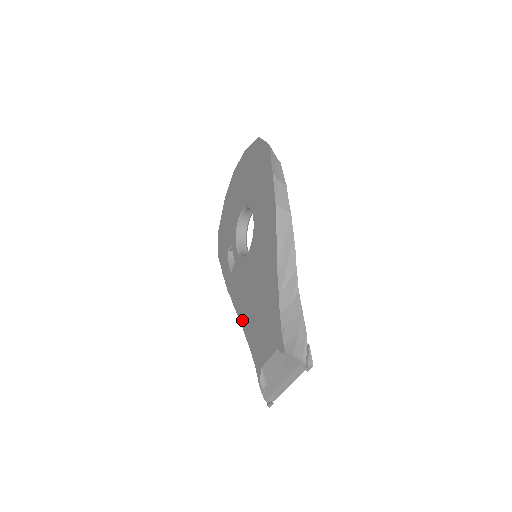
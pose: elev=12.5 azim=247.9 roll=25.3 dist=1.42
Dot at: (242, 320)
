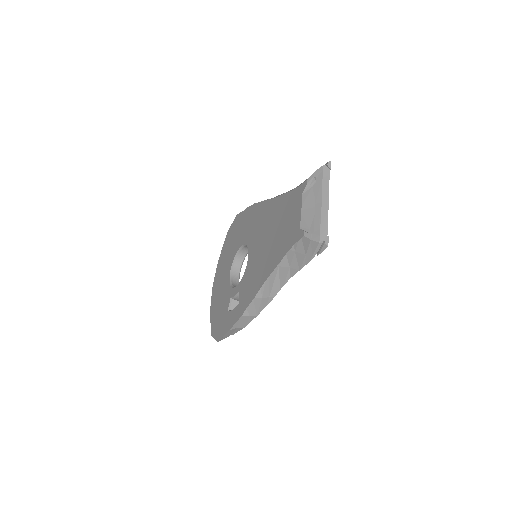
Dot at: (266, 275)
